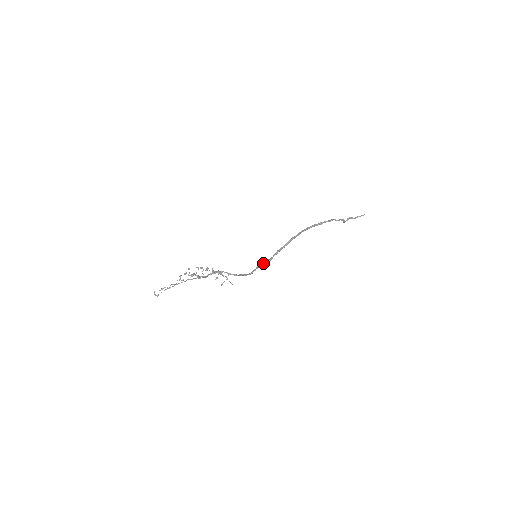
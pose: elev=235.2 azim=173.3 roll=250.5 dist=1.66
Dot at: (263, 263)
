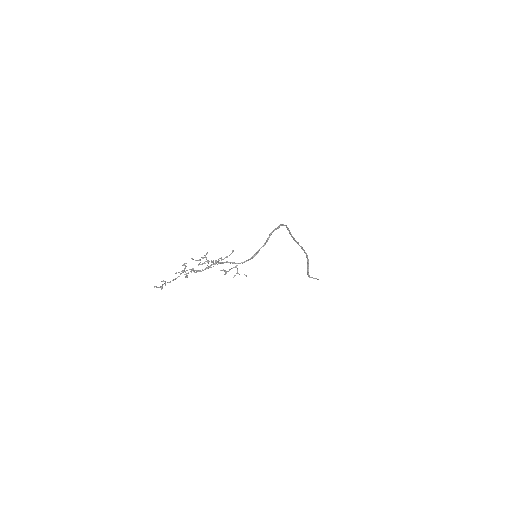
Dot at: occluded
